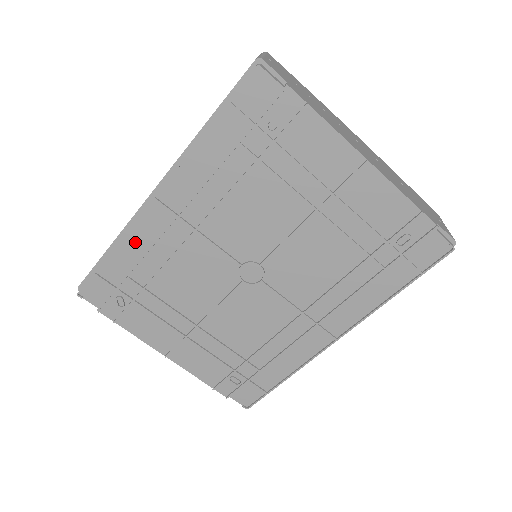
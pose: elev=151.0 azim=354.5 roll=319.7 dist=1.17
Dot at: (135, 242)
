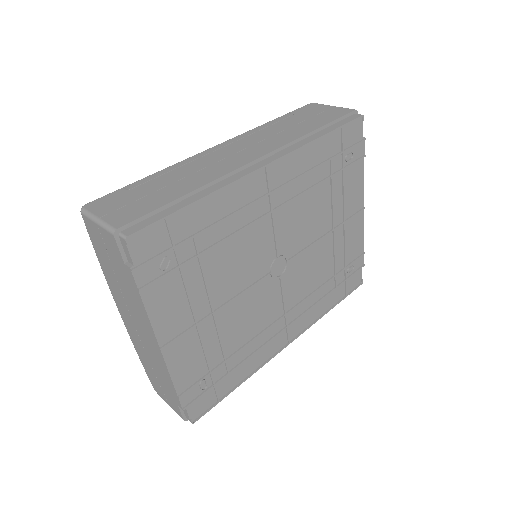
Dot at: (224, 200)
